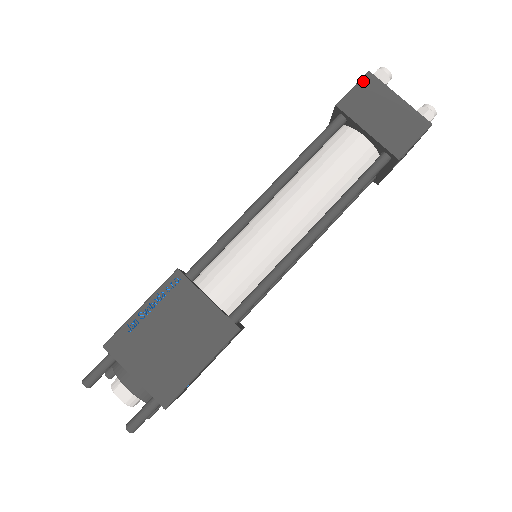
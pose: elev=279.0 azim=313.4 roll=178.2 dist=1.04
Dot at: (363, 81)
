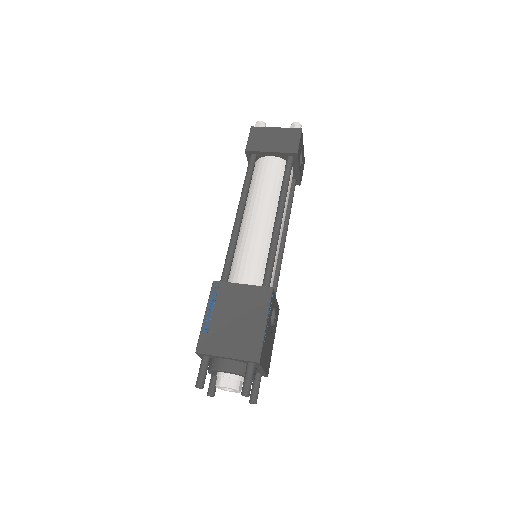
Dot at: (251, 132)
